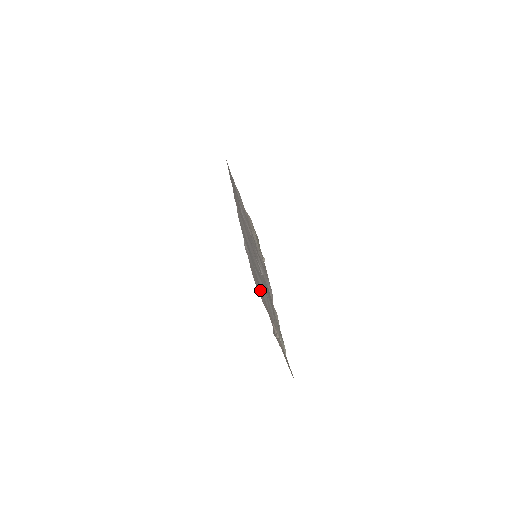
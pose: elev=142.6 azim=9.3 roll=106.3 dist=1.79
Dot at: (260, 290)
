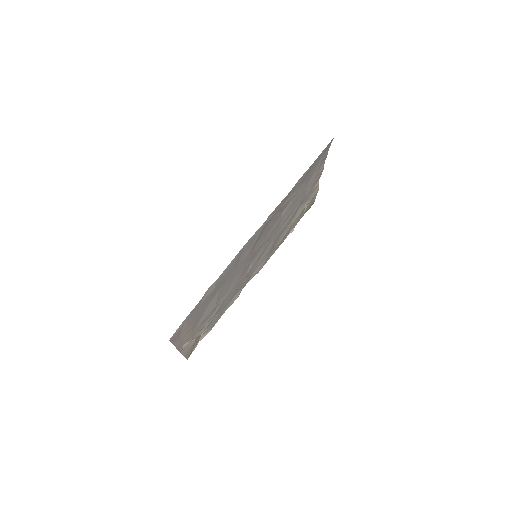
Dot at: (193, 322)
